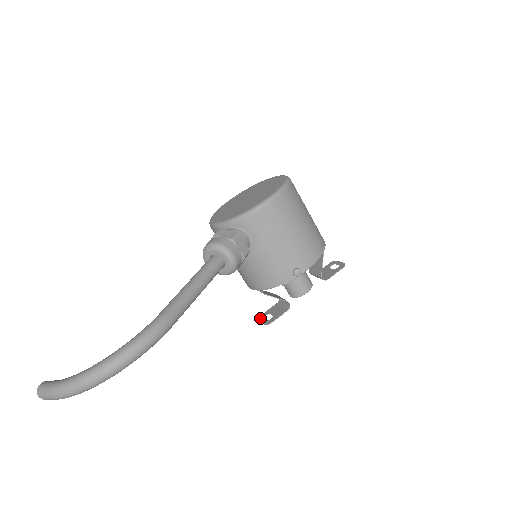
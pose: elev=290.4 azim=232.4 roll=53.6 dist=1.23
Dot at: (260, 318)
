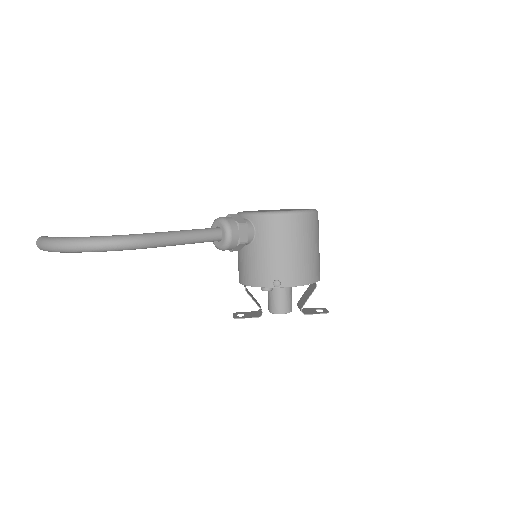
Dot at: (235, 313)
